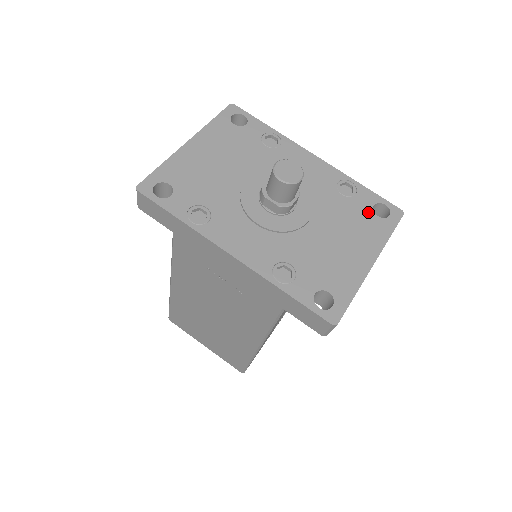
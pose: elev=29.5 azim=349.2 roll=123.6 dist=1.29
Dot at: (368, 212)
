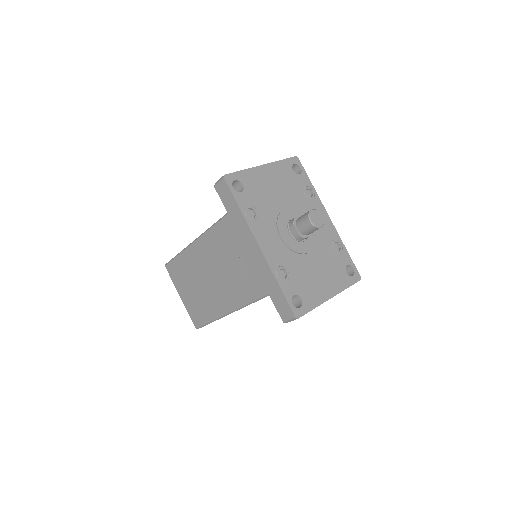
Dot at: (342, 267)
